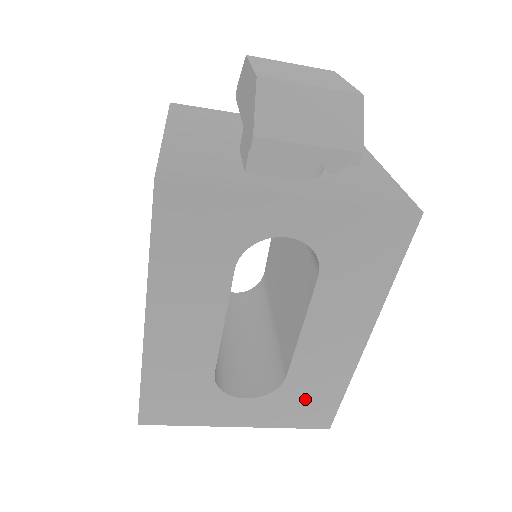
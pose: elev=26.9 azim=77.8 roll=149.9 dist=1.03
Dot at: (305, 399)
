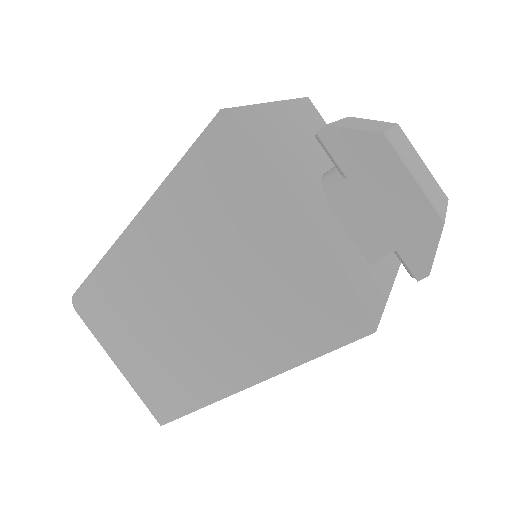
Dot at: occluded
